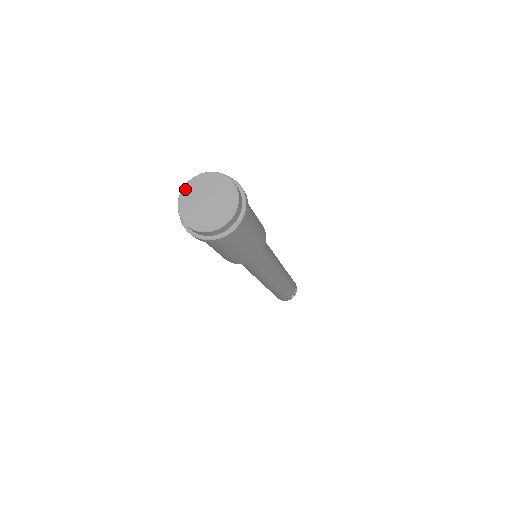
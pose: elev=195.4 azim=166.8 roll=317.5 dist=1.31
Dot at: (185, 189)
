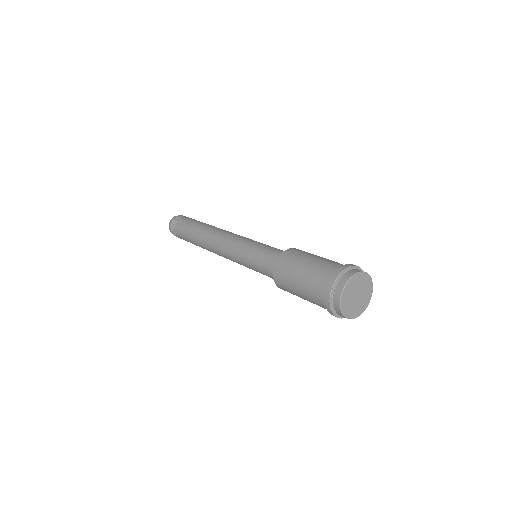
Dot at: (351, 281)
